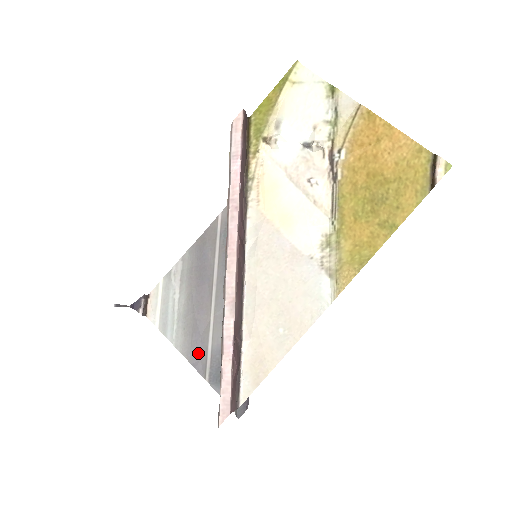
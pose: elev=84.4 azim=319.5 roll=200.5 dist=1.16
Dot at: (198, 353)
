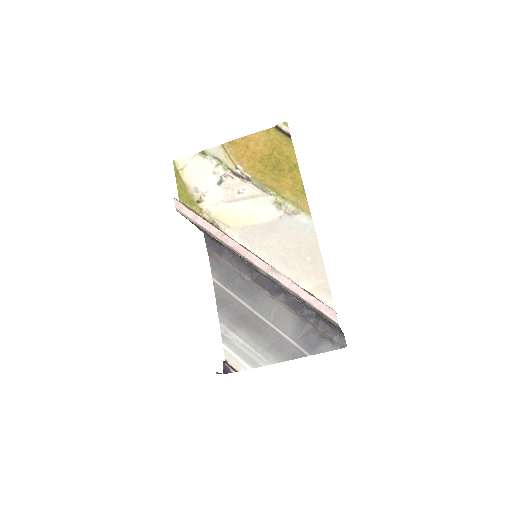
Dot at: (287, 350)
